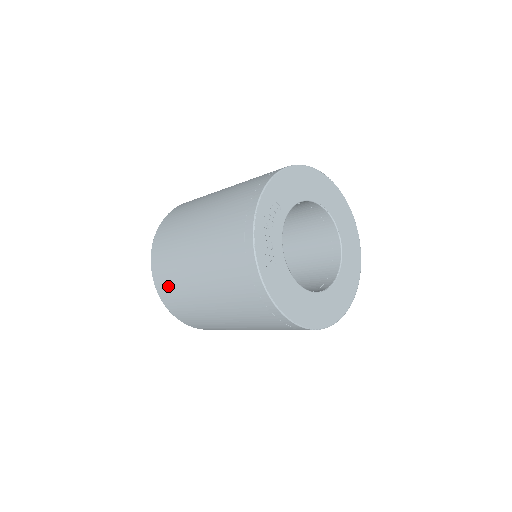
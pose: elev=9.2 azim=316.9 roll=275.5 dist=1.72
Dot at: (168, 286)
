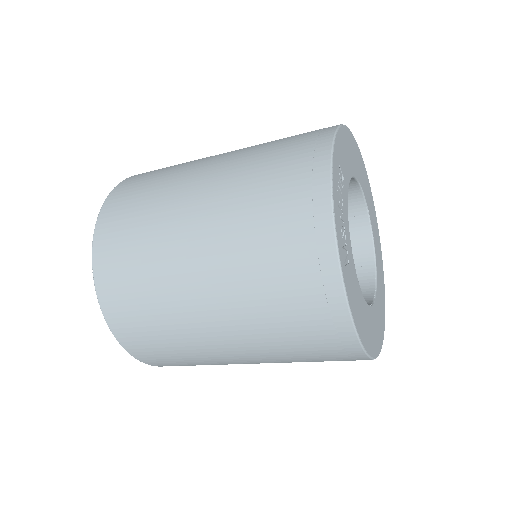
Dot at: (129, 301)
